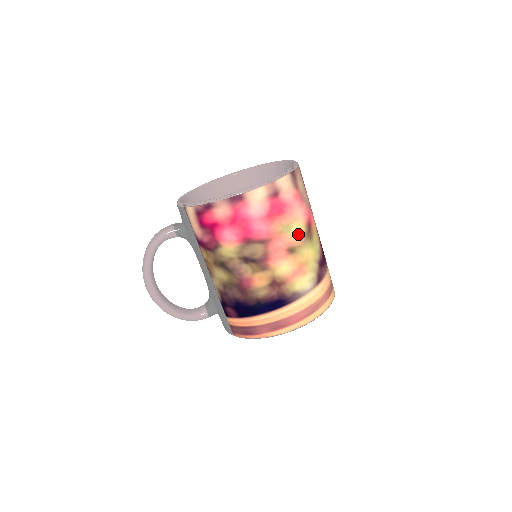
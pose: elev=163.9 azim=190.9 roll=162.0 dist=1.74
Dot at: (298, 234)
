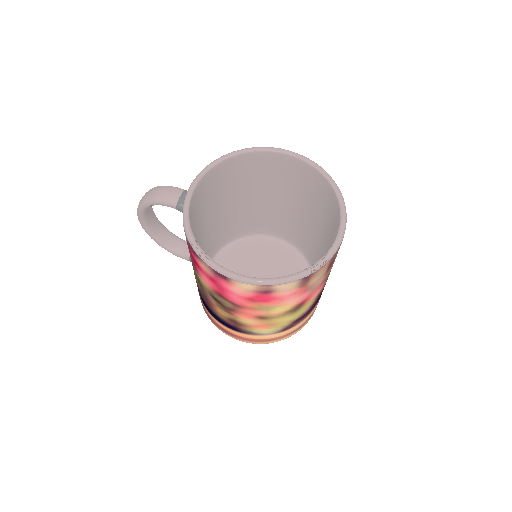
Dot at: (278, 312)
